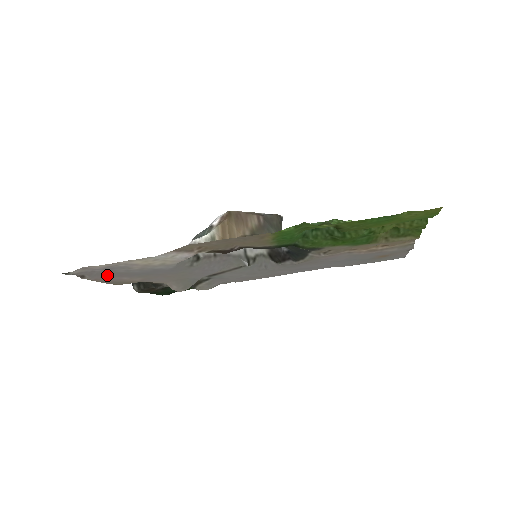
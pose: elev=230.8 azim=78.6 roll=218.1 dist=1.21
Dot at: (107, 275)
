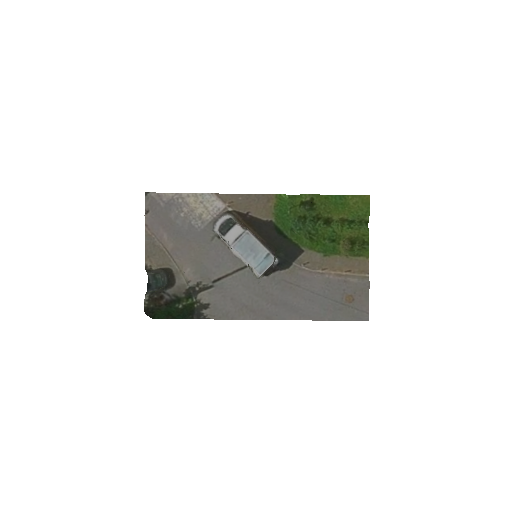
Dot at: (160, 220)
